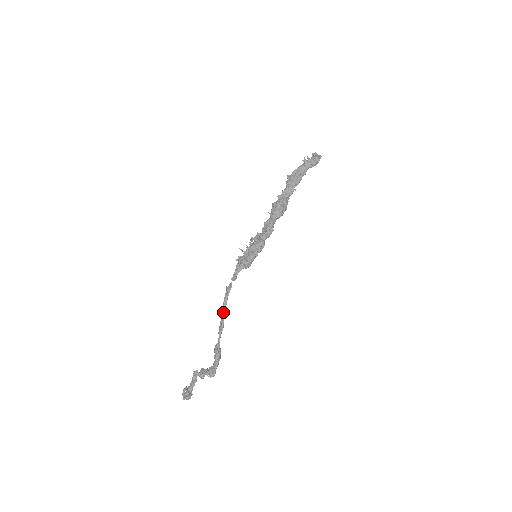
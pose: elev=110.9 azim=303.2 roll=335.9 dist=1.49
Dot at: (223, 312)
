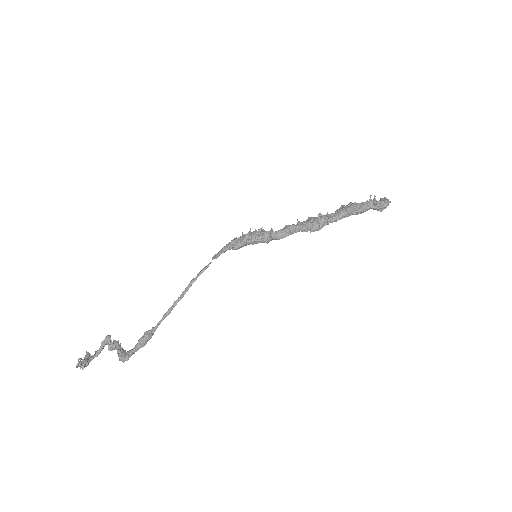
Dot at: (183, 292)
